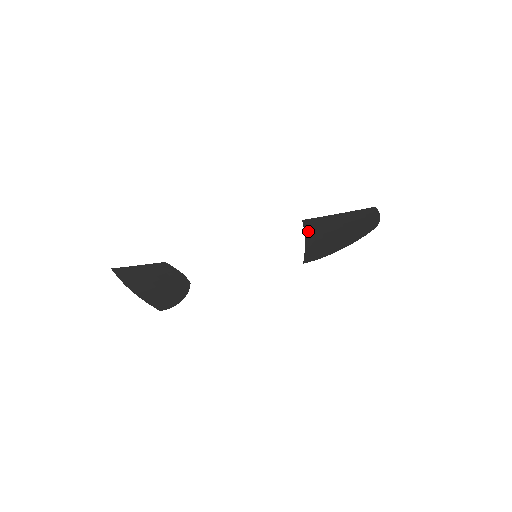
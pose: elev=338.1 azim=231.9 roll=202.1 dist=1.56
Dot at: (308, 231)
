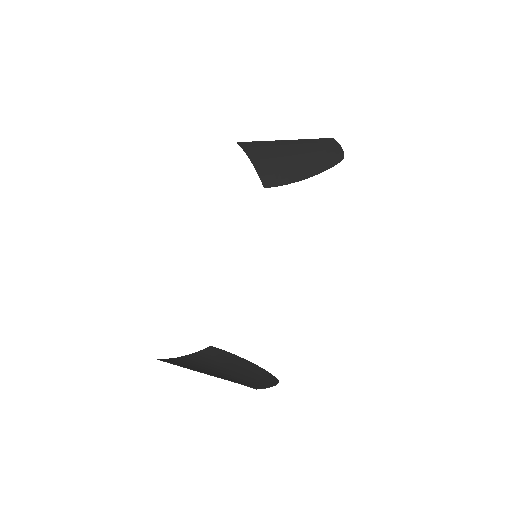
Dot at: (251, 154)
